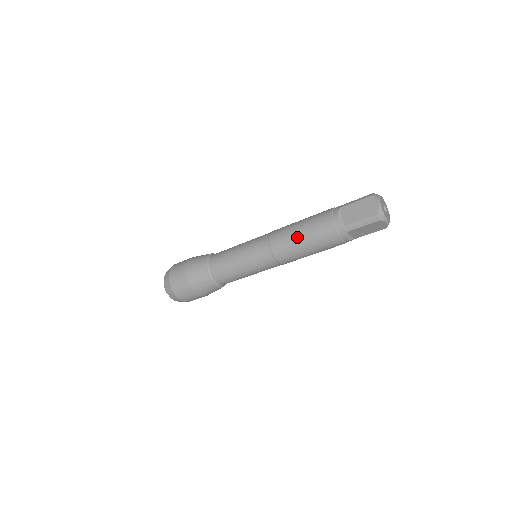
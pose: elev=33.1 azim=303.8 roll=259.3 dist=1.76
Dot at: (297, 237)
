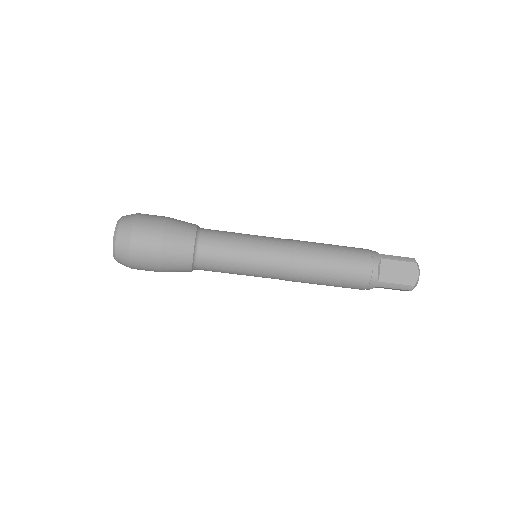
Dot at: (326, 244)
